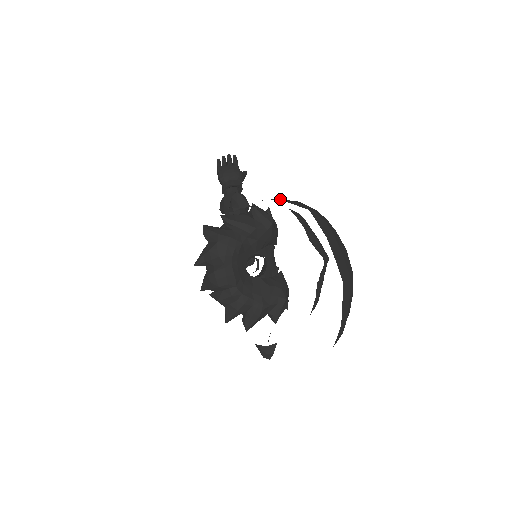
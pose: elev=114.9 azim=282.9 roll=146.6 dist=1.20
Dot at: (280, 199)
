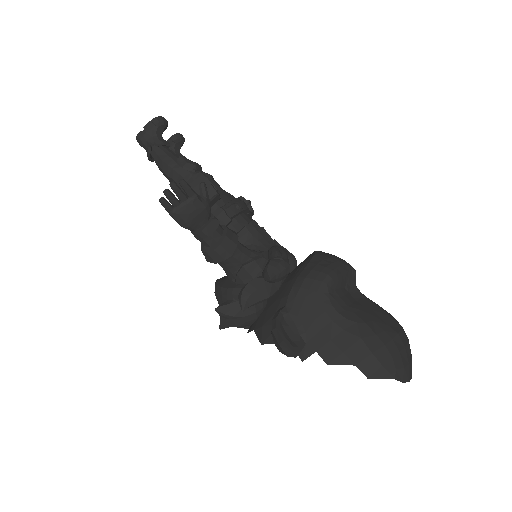
Dot at: occluded
